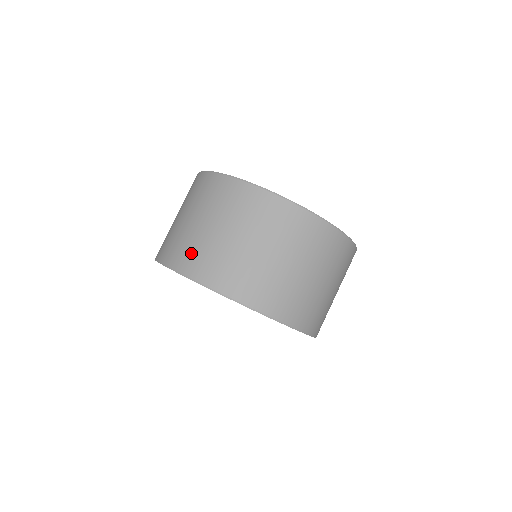
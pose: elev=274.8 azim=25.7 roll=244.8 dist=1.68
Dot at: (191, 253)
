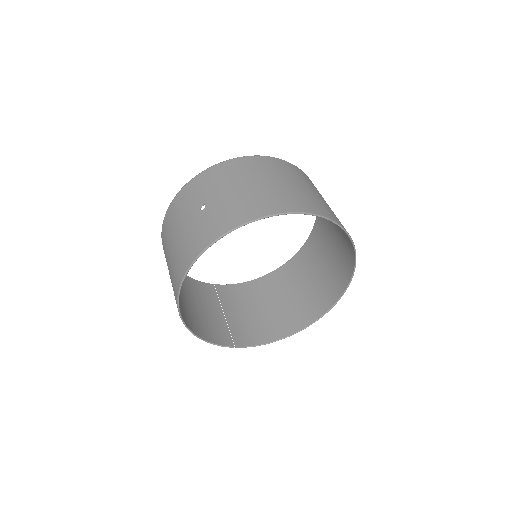
Dot at: (295, 199)
